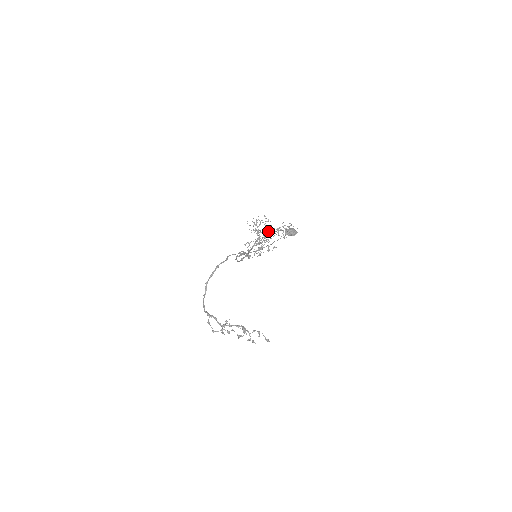
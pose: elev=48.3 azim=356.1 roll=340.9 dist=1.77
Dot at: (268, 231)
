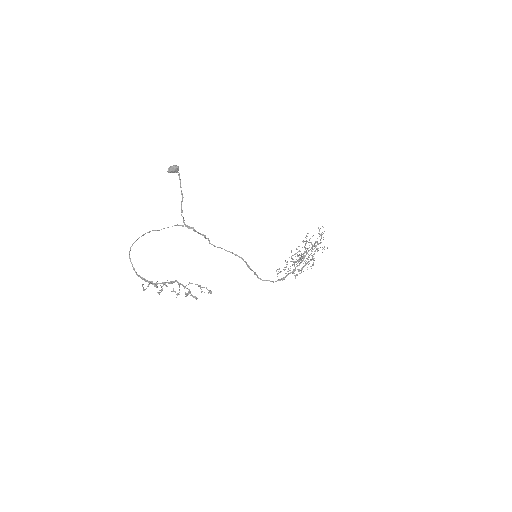
Dot at: occluded
